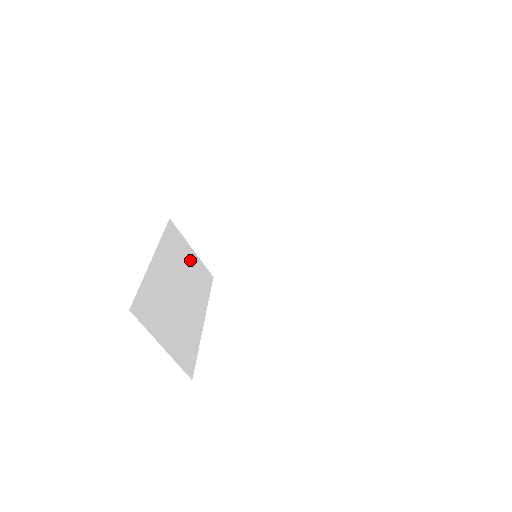
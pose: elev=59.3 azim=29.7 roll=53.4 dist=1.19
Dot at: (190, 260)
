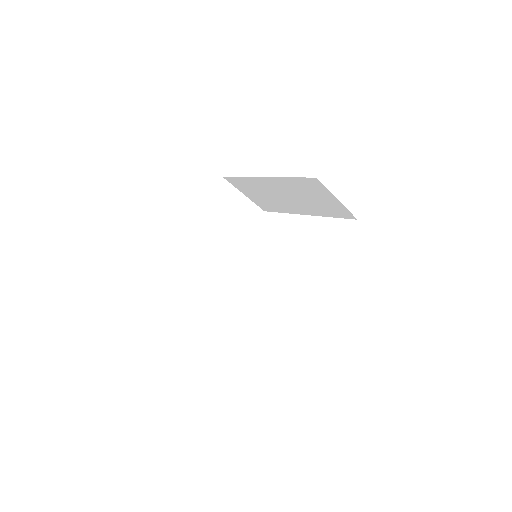
Dot at: occluded
